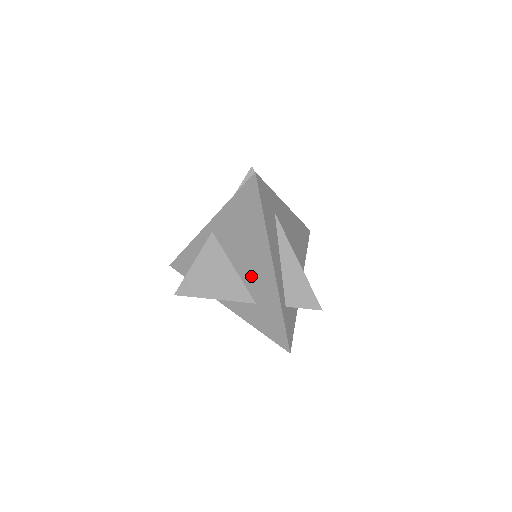
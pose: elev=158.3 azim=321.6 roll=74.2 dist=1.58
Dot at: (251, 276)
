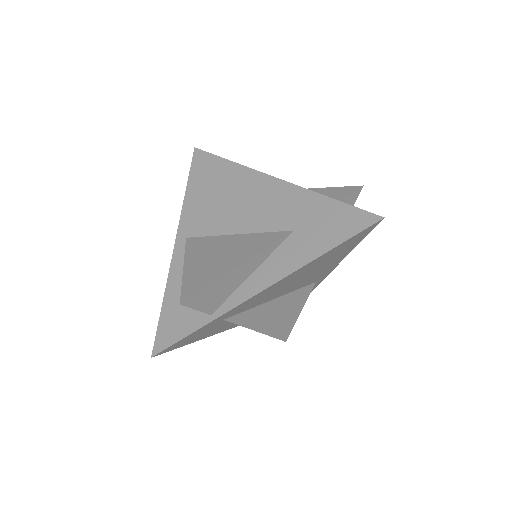
Dot at: (262, 215)
